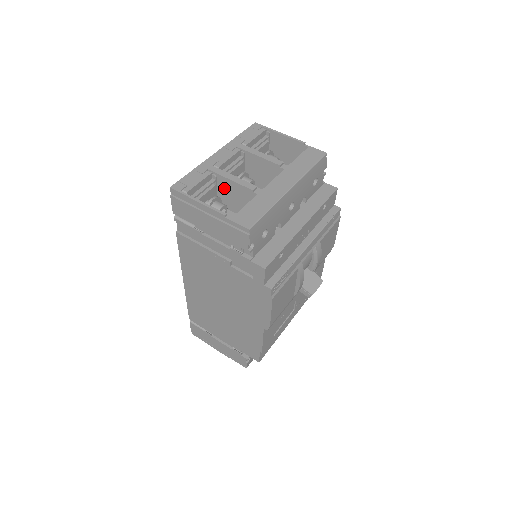
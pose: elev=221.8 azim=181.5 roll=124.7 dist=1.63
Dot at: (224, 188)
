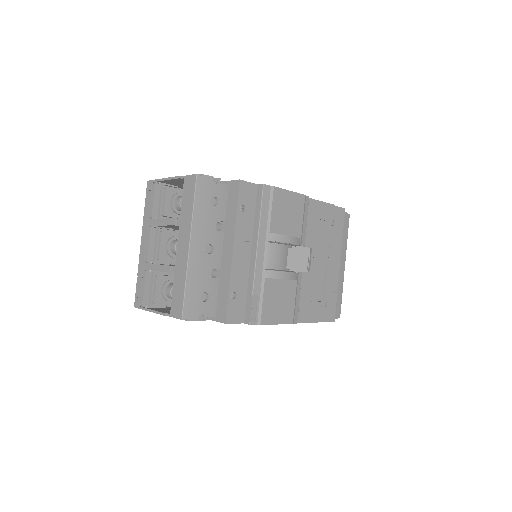
Dot at: occluded
